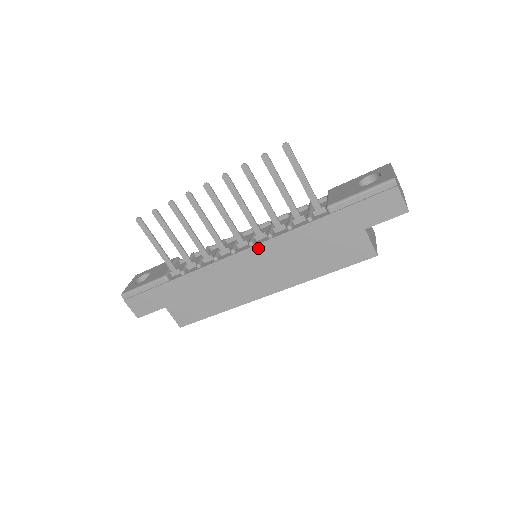
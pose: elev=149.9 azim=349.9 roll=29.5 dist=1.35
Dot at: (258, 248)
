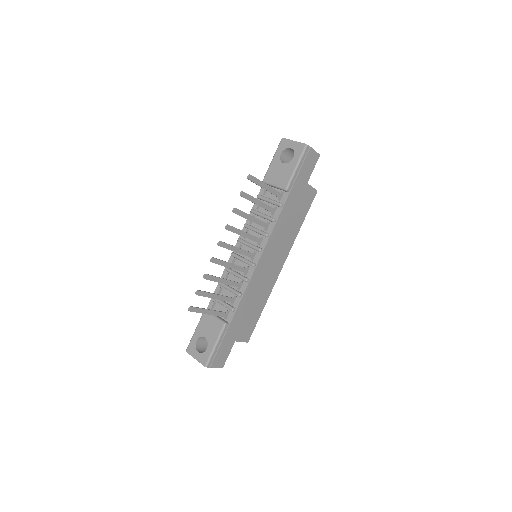
Dot at: (266, 248)
